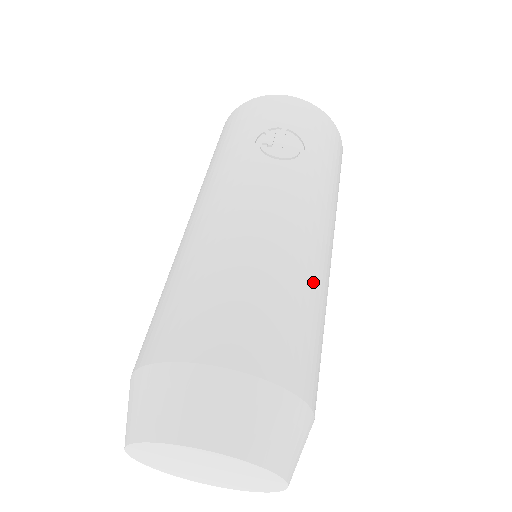
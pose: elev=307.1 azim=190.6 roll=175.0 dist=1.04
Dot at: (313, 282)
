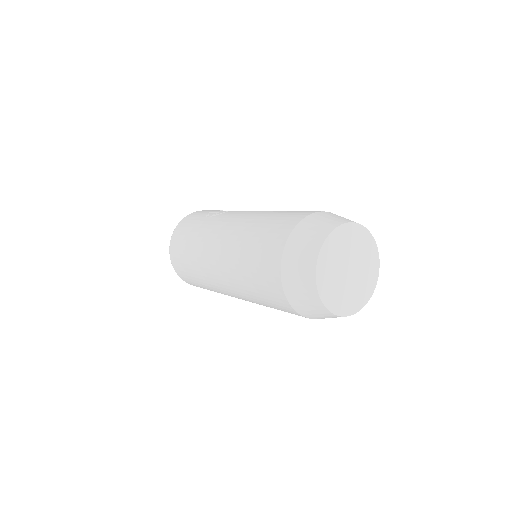
Dot at: occluded
